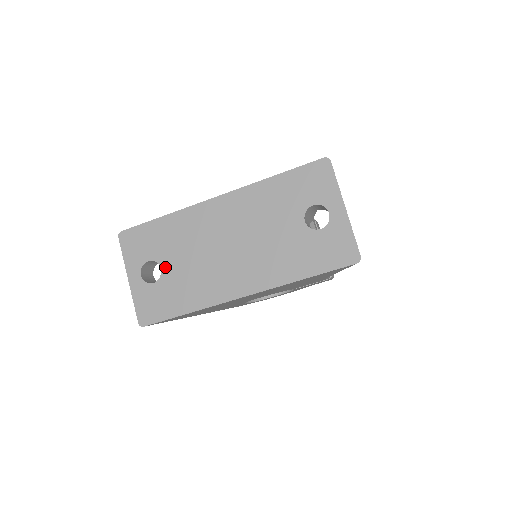
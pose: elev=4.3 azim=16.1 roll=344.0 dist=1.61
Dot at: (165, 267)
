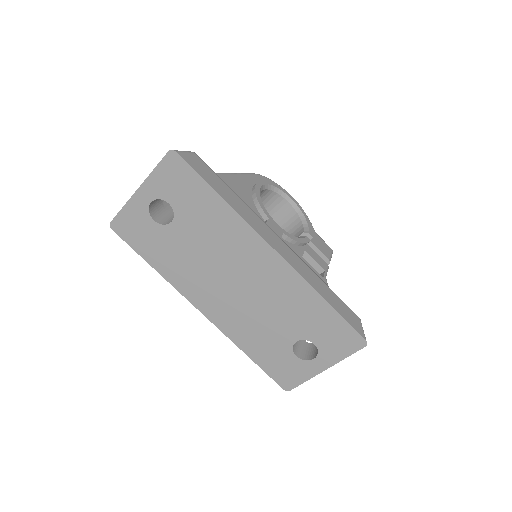
Dot at: (176, 226)
